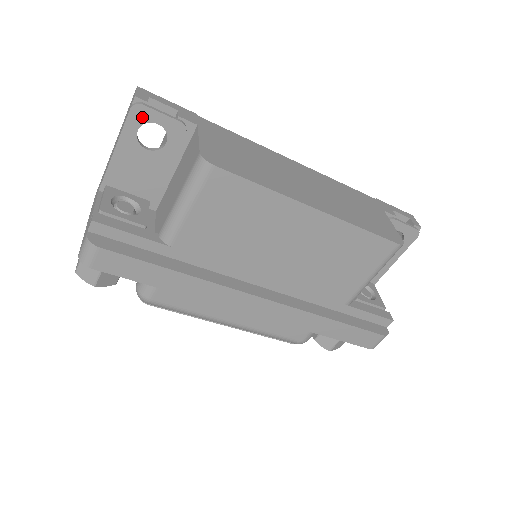
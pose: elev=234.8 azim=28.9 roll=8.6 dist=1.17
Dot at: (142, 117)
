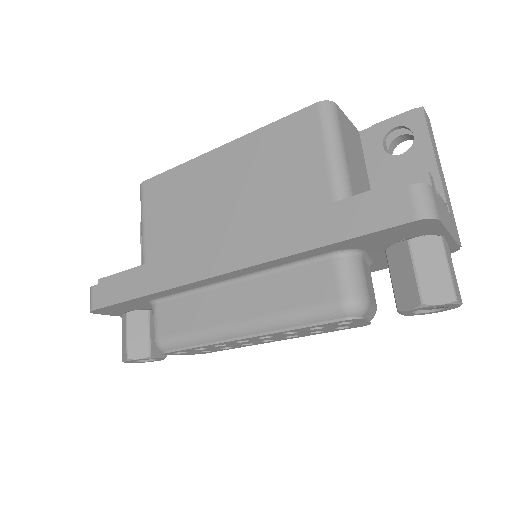
Dot at: occluded
